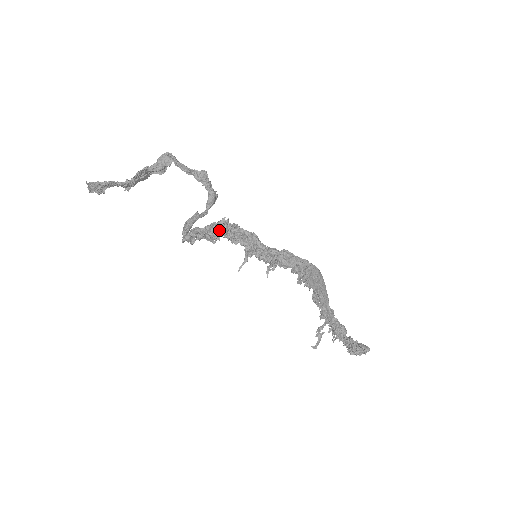
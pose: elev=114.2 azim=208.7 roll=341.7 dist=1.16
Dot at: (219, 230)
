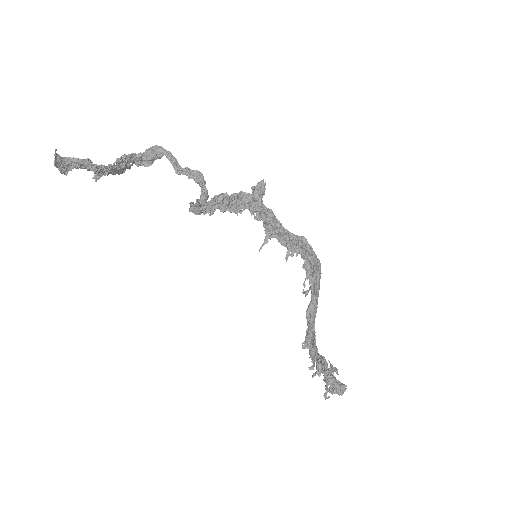
Dot at: (253, 194)
